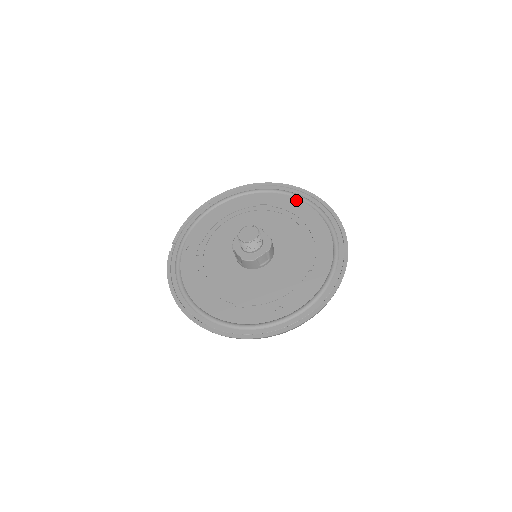
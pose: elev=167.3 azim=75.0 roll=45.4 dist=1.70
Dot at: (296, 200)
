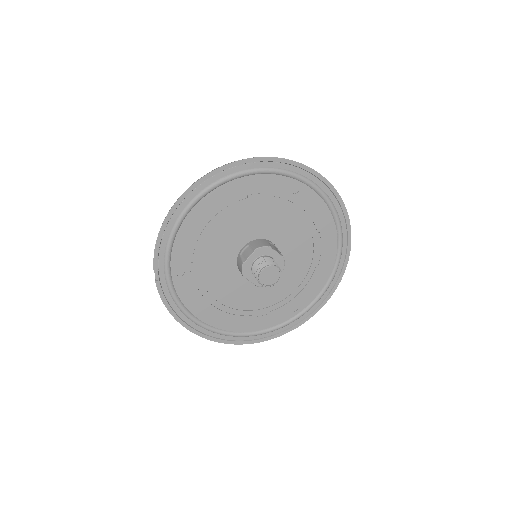
Dot at: (293, 181)
